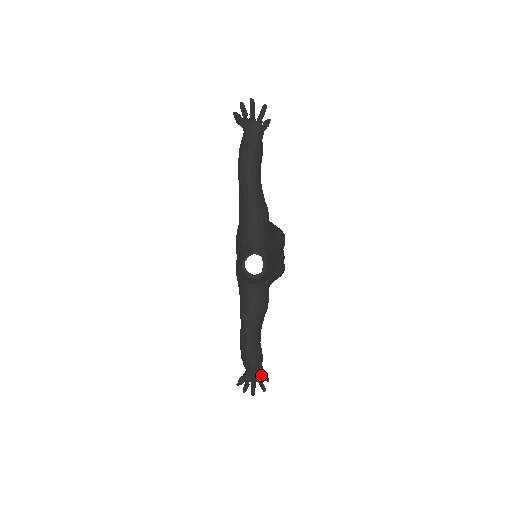
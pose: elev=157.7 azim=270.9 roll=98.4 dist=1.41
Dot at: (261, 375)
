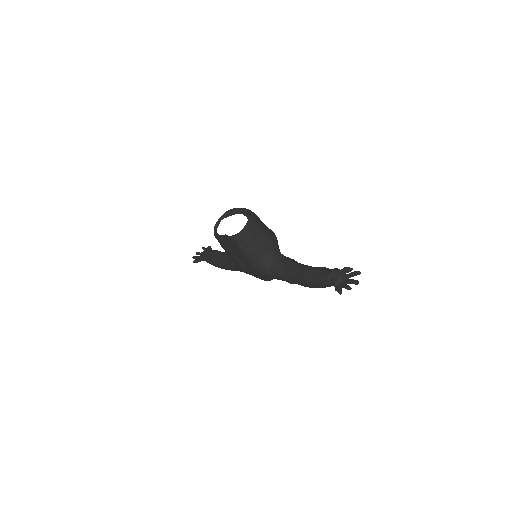
Dot at: occluded
